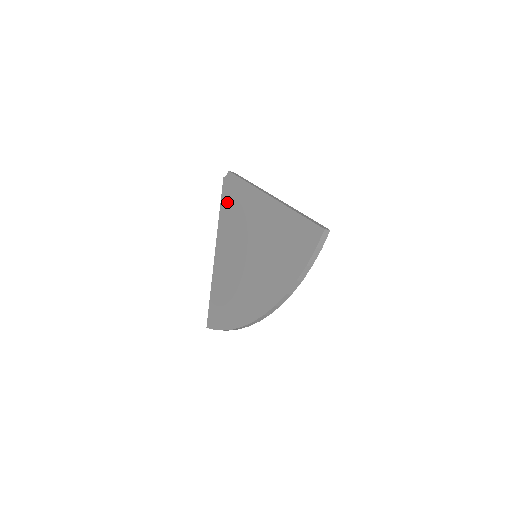
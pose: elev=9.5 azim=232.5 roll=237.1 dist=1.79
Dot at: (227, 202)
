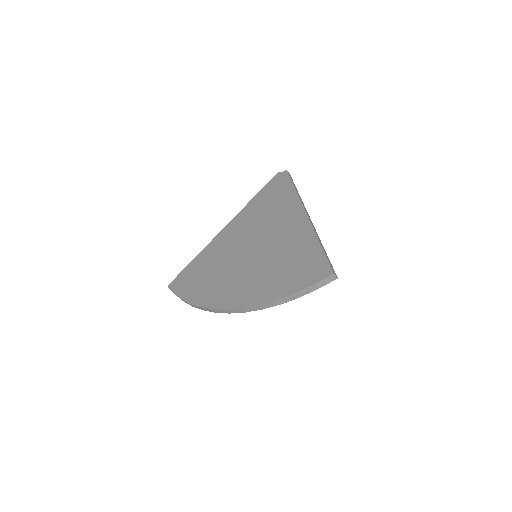
Dot at: (266, 194)
